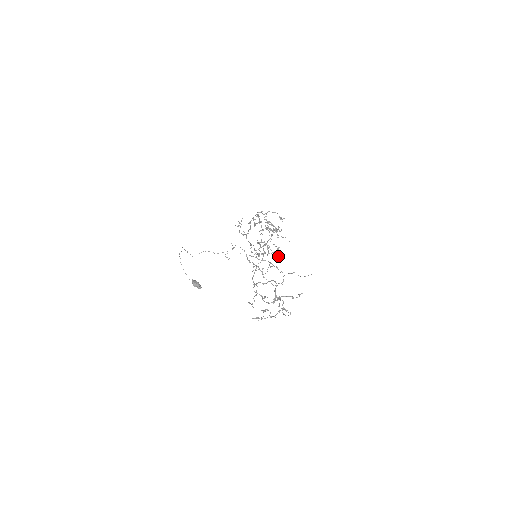
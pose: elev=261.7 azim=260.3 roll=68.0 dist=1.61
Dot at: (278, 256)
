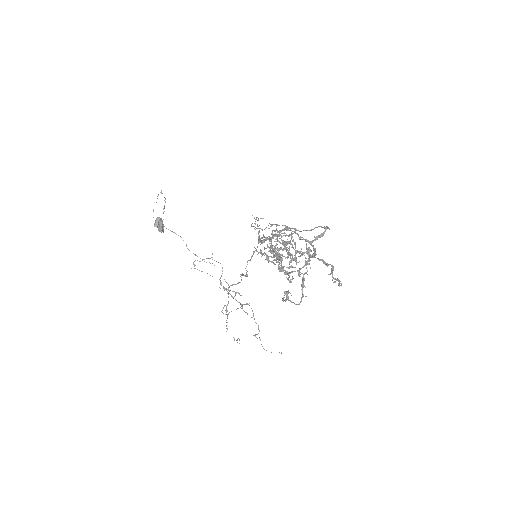
Dot at: (285, 274)
